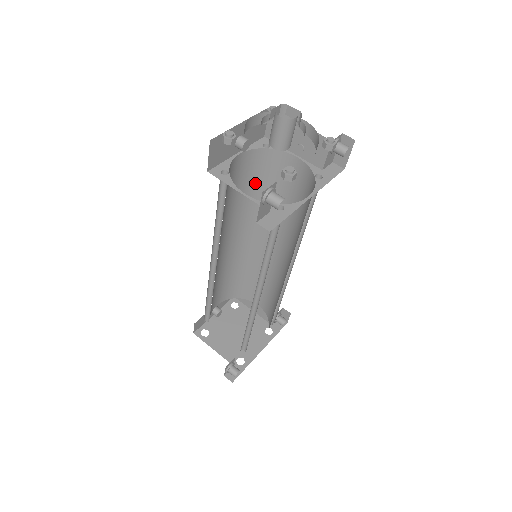
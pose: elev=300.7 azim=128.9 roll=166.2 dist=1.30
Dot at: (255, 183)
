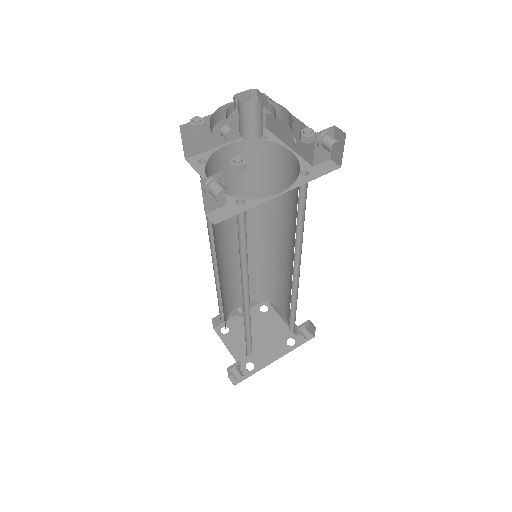
Dot at: (257, 178)
